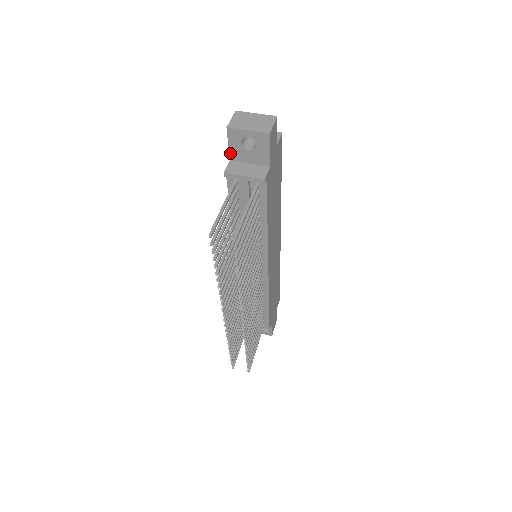
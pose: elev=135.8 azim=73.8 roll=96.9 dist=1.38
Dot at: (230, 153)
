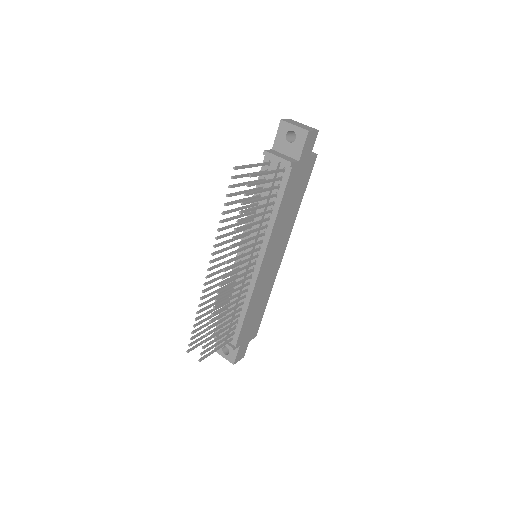
Dot at: (275, 143)
